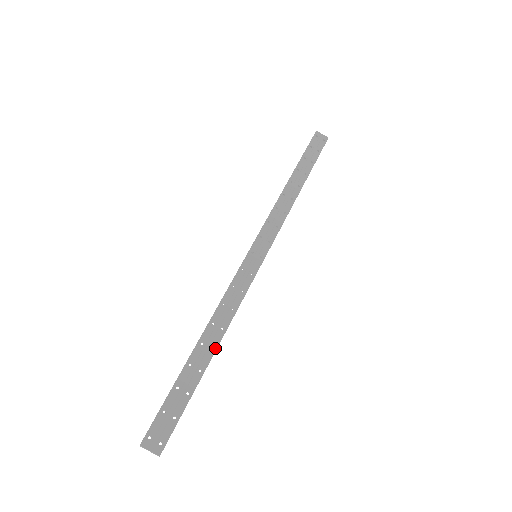
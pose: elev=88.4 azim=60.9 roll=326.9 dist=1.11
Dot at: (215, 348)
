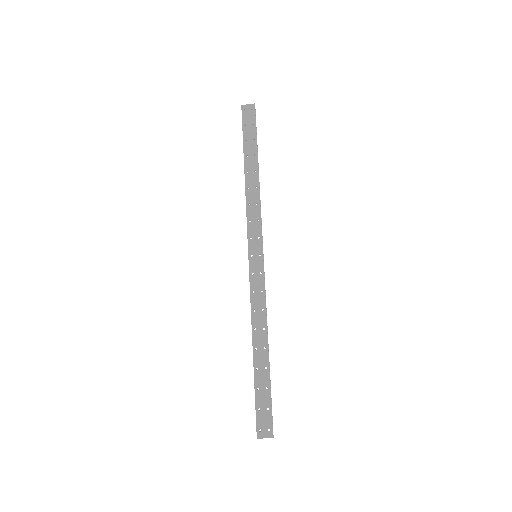
Dot at: (267, 346)
